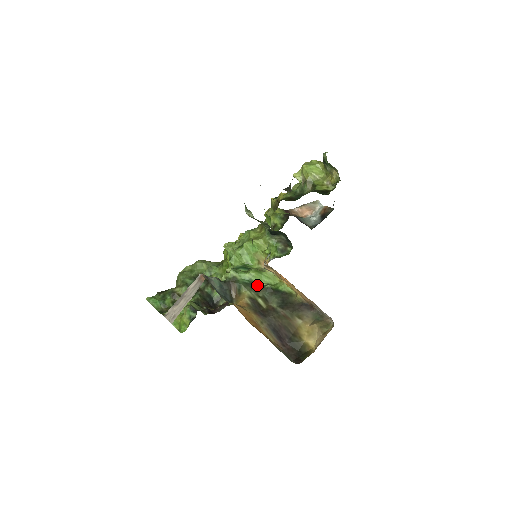
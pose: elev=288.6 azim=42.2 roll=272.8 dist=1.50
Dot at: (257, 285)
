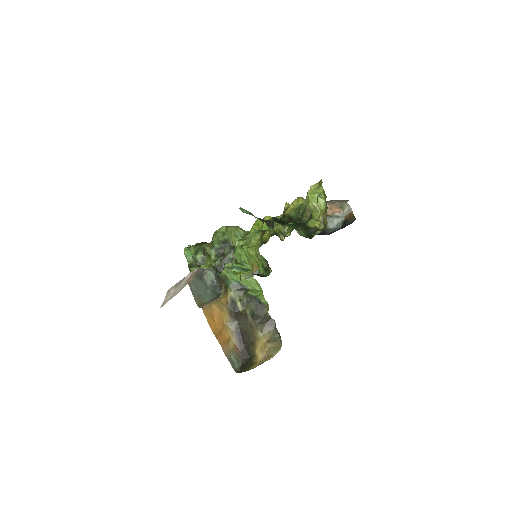
Dot at: (243, 287)
